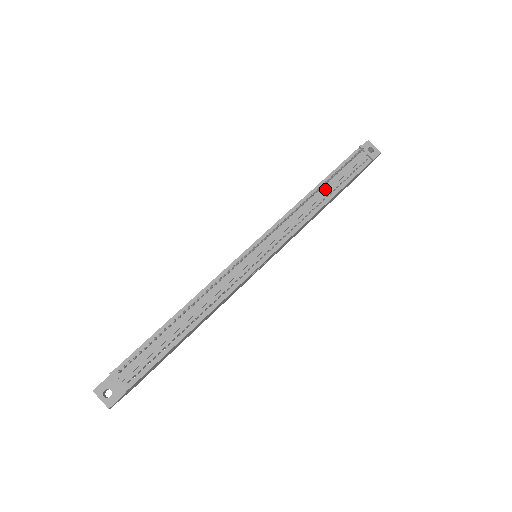
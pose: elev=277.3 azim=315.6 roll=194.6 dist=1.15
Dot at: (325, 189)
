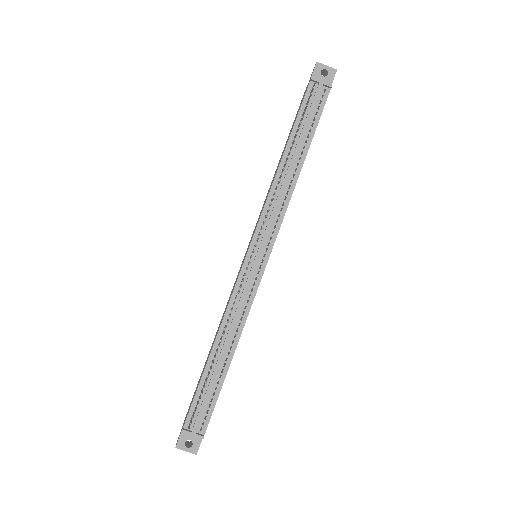
Dot at: (294, 153)
